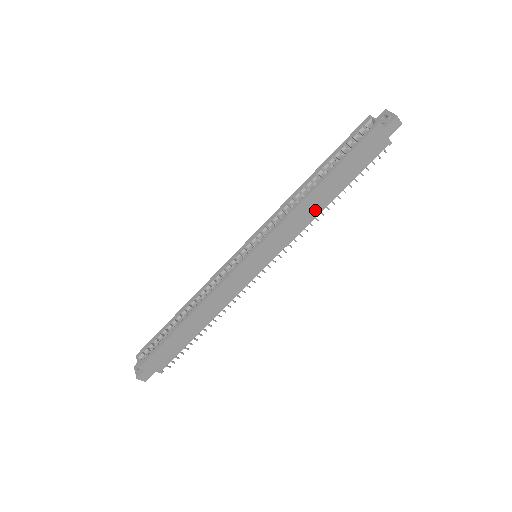
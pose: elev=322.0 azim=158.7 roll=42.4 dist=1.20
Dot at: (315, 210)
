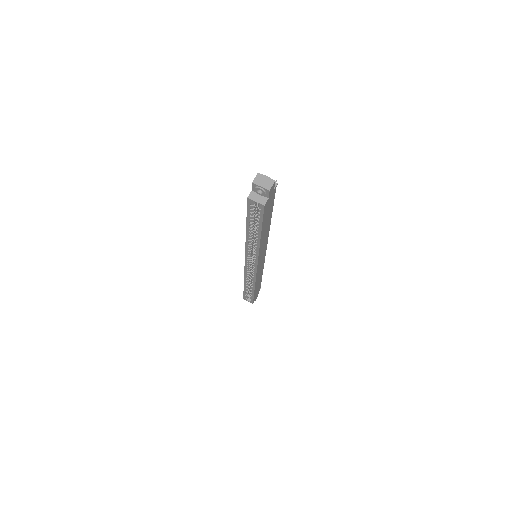
Dot at: (267, 232)
